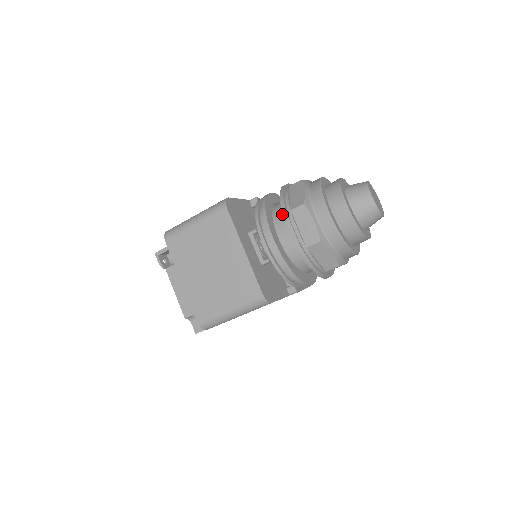
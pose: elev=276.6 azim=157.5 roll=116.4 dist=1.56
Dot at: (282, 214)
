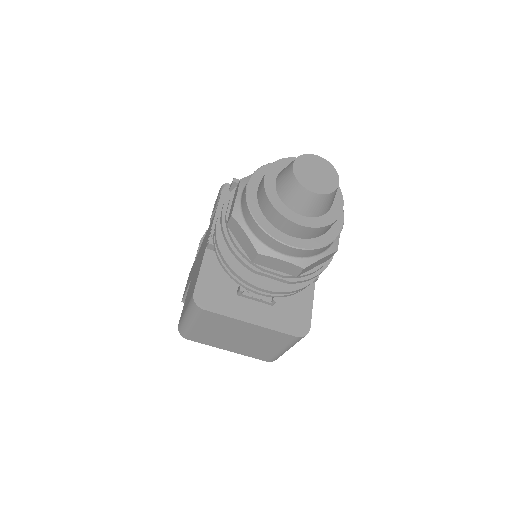
Dot at: occluded
